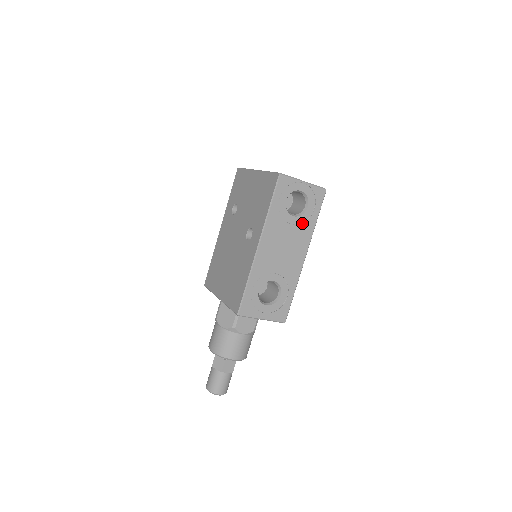
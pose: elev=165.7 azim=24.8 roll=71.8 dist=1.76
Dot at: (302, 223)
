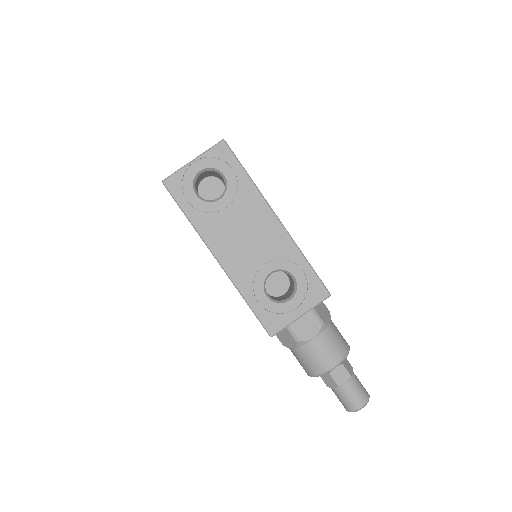
Dot at: (236, 195)
